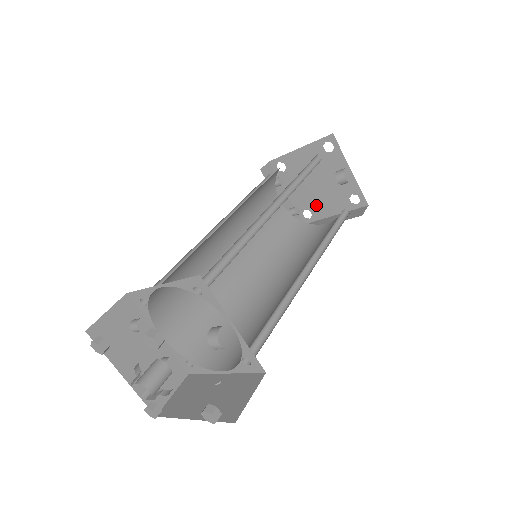
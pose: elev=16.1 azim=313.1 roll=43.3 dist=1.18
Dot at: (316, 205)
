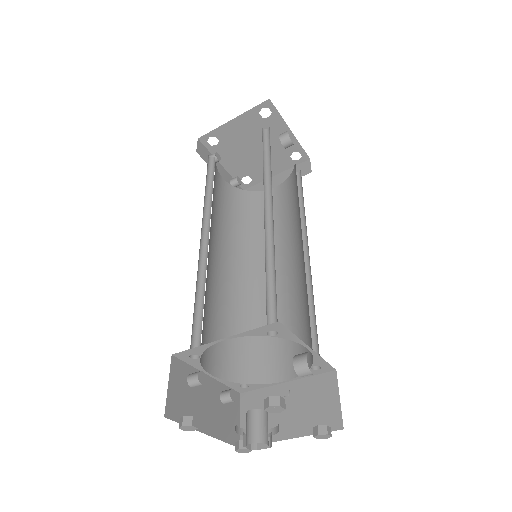
Dot at: (255, 170)
